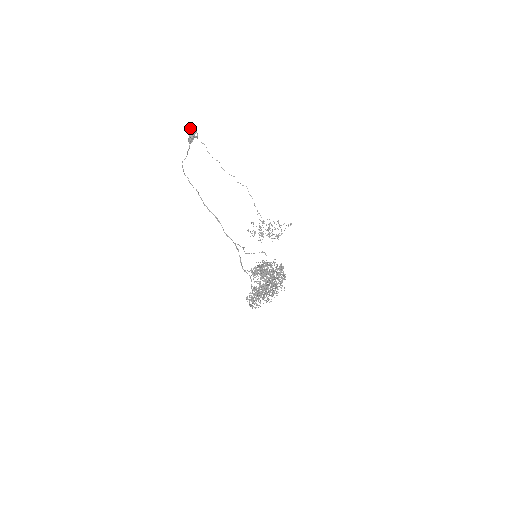
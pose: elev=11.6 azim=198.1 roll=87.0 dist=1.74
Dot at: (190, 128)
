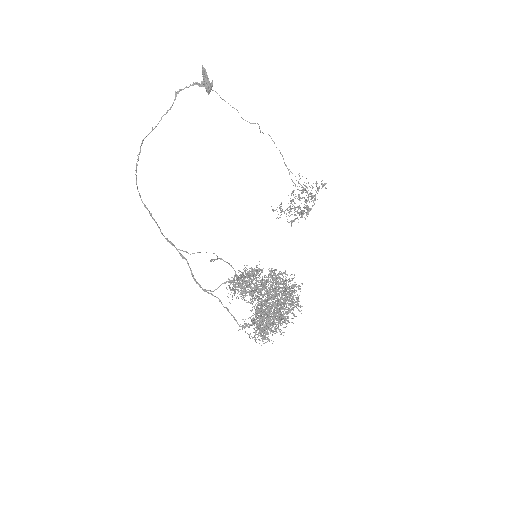
Dot at: occluded
